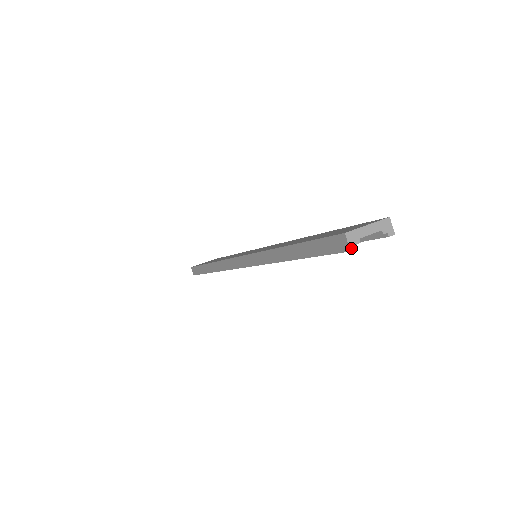
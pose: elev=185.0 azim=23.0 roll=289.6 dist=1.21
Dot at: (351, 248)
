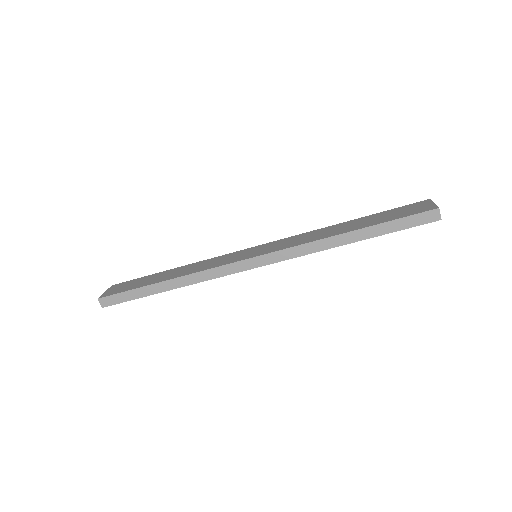
Dot at: occluded
